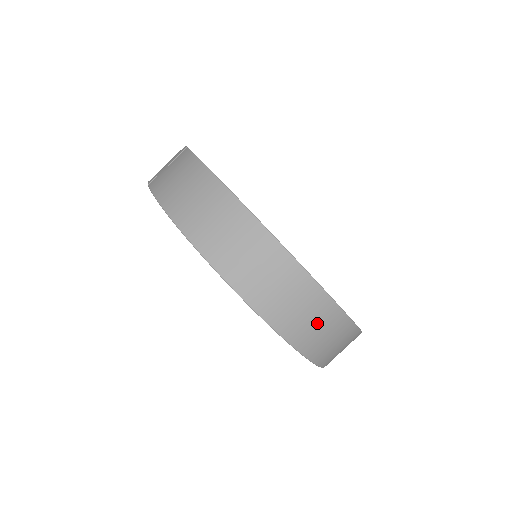
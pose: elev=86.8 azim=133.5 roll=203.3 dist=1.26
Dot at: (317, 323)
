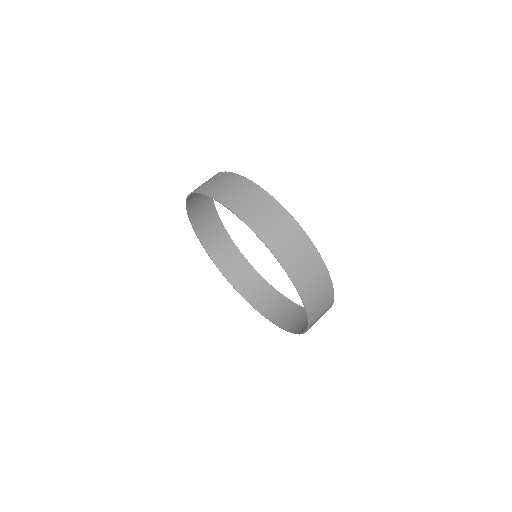
Dot at: (316, 282)
